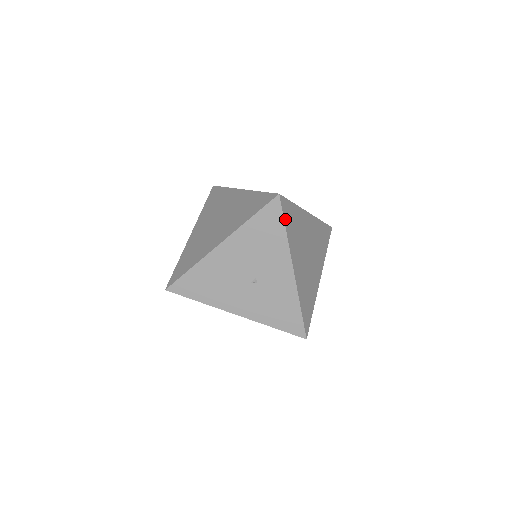
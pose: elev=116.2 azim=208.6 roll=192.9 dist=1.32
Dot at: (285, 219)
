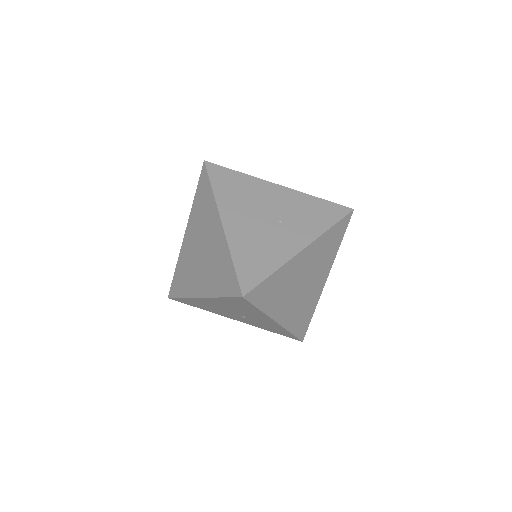
Dot at: (257, 303)
